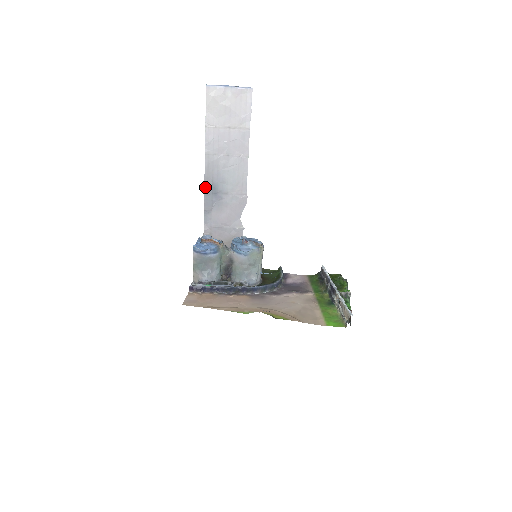
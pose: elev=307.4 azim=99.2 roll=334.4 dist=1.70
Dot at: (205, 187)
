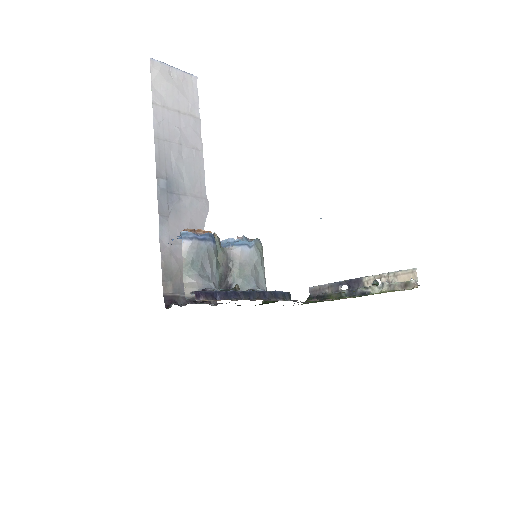
Dot at: (157, 182)
